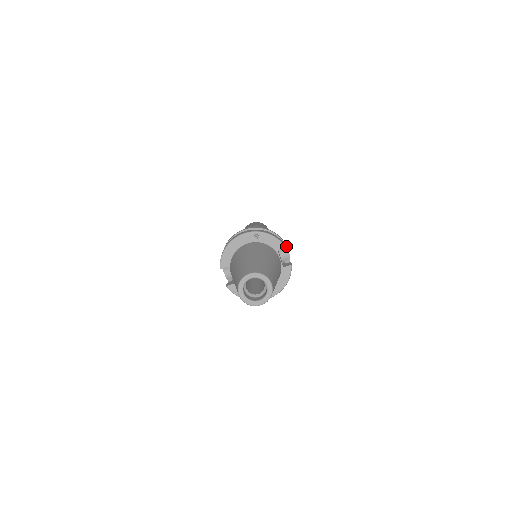
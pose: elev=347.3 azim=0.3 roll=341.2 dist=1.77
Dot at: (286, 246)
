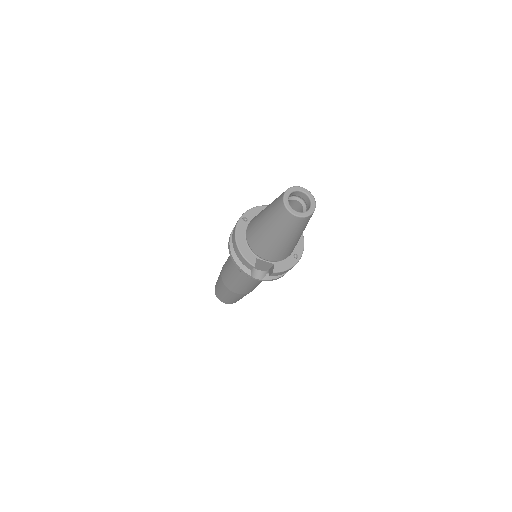
Dot at: occluded
